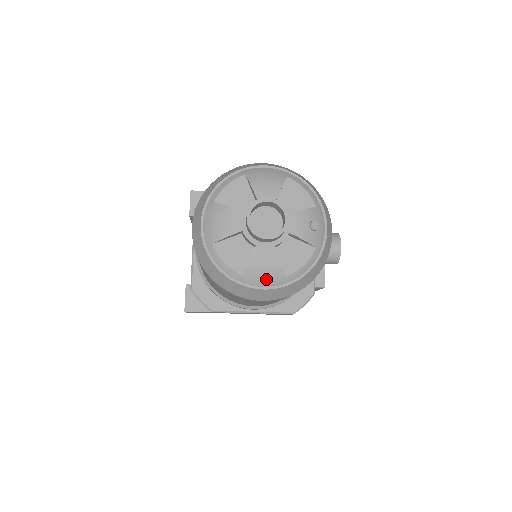
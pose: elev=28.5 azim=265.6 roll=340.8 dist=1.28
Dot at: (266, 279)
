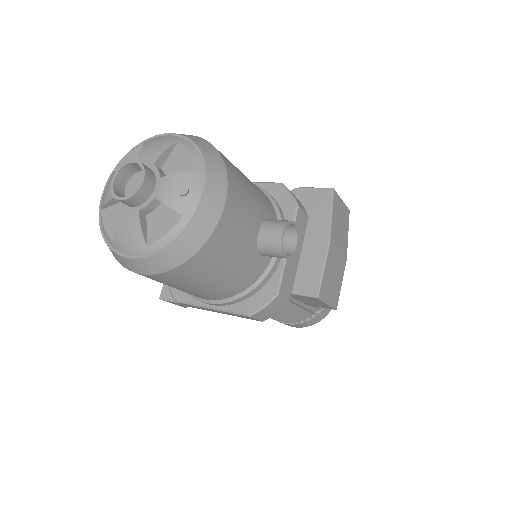
Dot at: (130, 246)
